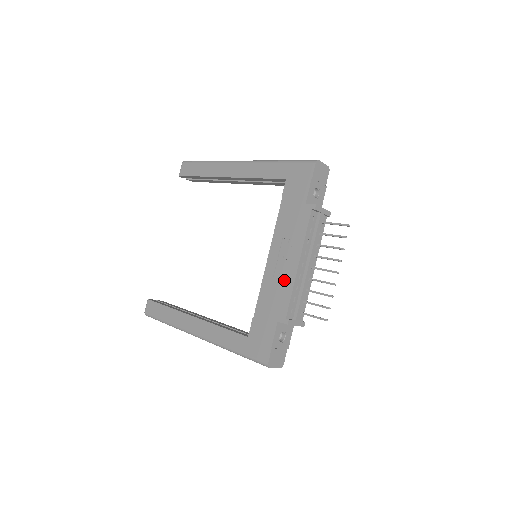
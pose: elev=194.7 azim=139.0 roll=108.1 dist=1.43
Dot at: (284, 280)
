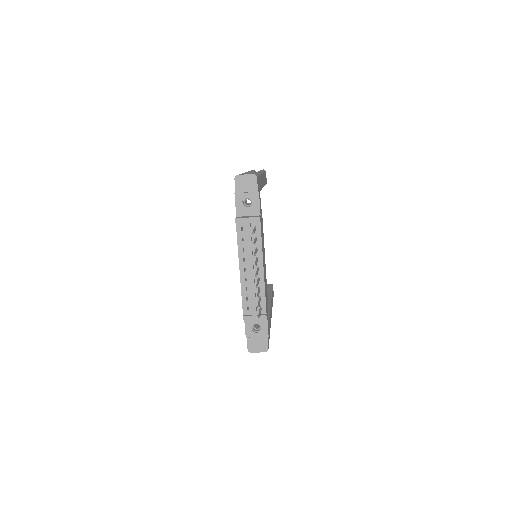
Dot at: occluded
